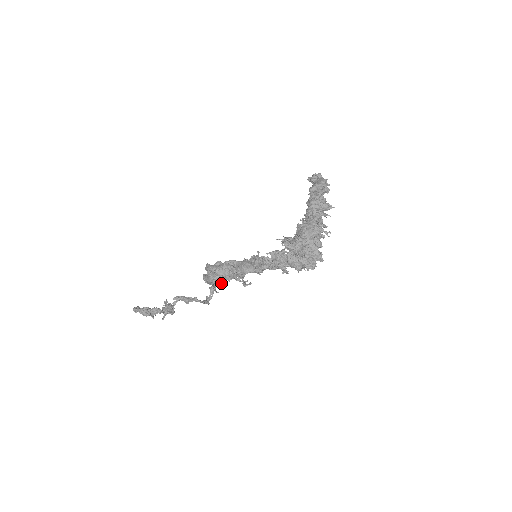
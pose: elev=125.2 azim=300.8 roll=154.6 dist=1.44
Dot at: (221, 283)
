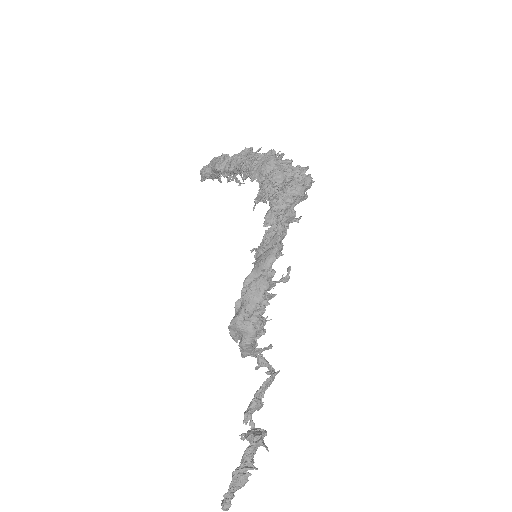
Dot at: (265, 319)
